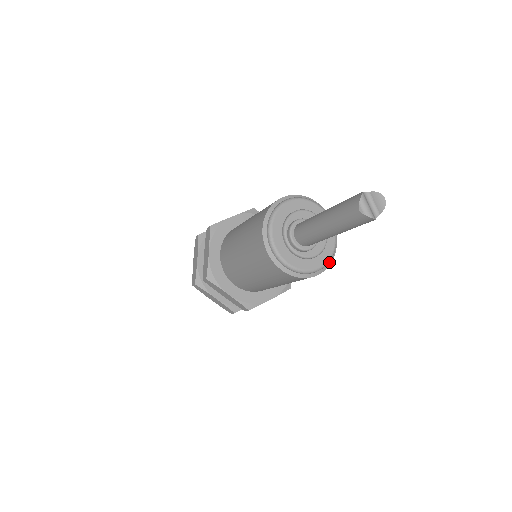
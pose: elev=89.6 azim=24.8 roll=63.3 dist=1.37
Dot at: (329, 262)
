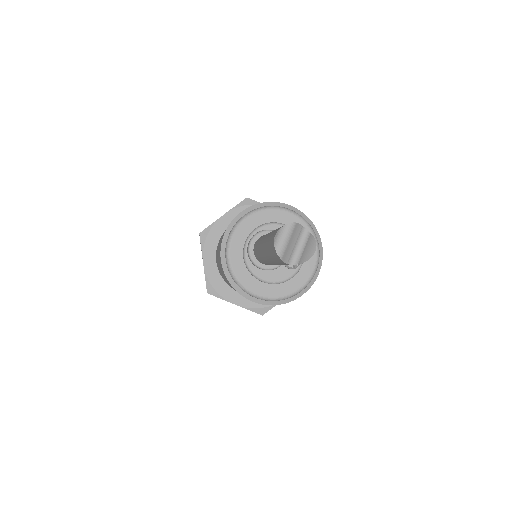
Dot at: (274, 302)
